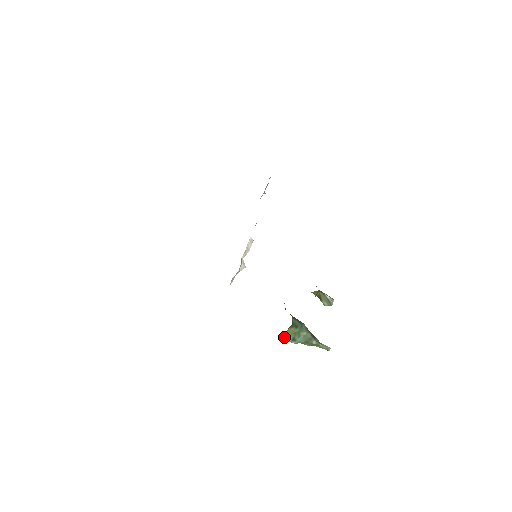
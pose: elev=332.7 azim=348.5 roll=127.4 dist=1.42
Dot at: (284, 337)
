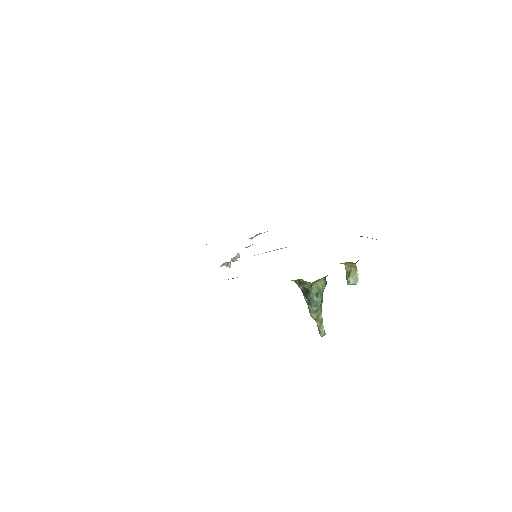
Dot at: (312, 286)
